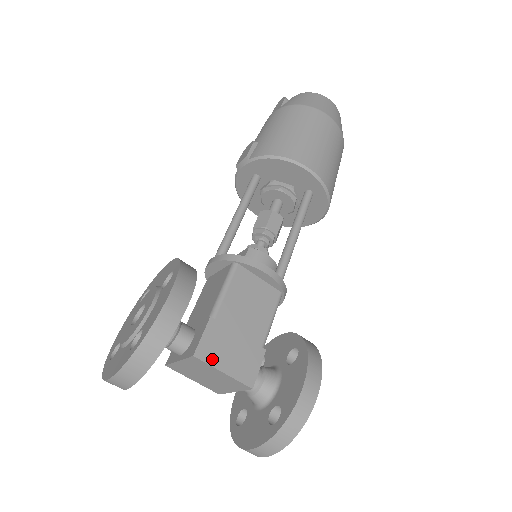
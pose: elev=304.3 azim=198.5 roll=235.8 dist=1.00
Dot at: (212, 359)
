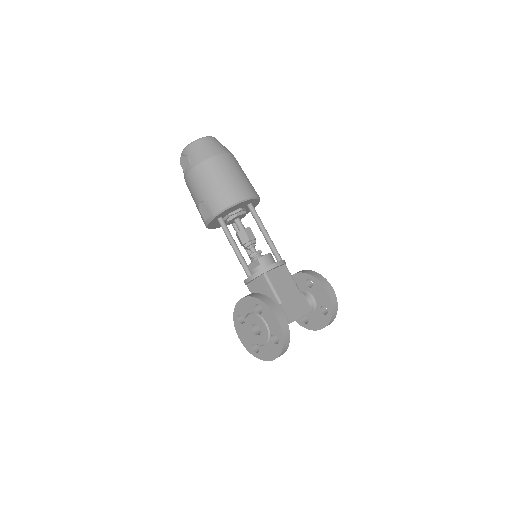
Dot at: (295, 317)
